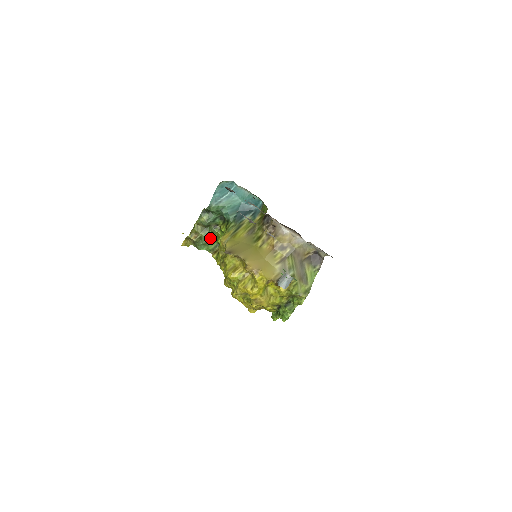
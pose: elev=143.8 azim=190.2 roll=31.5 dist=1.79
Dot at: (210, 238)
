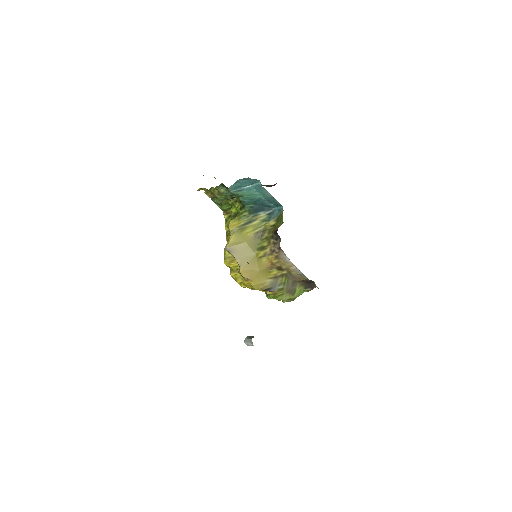
Dot at: (225, 201)
